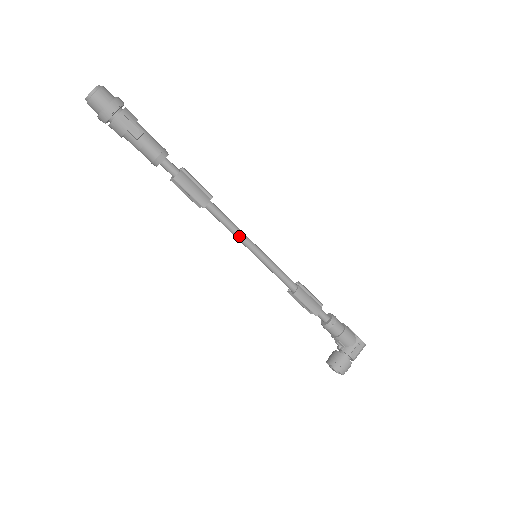
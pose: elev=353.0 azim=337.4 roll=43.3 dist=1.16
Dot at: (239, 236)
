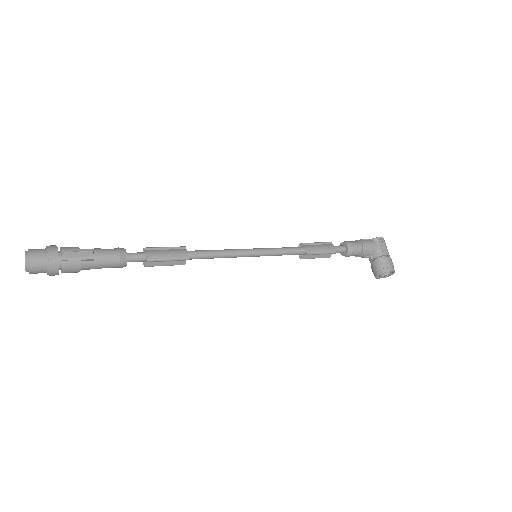
Dot at: (231, 254)
